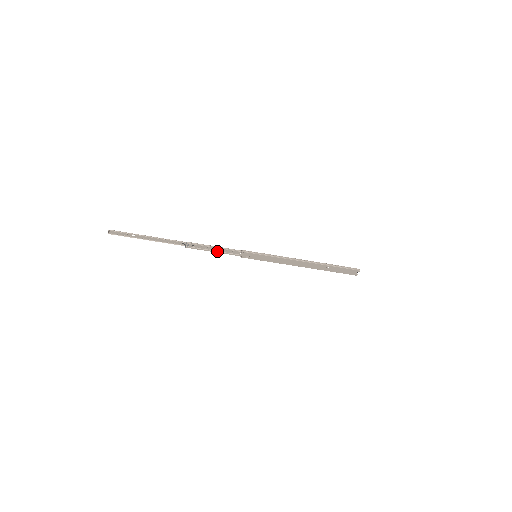
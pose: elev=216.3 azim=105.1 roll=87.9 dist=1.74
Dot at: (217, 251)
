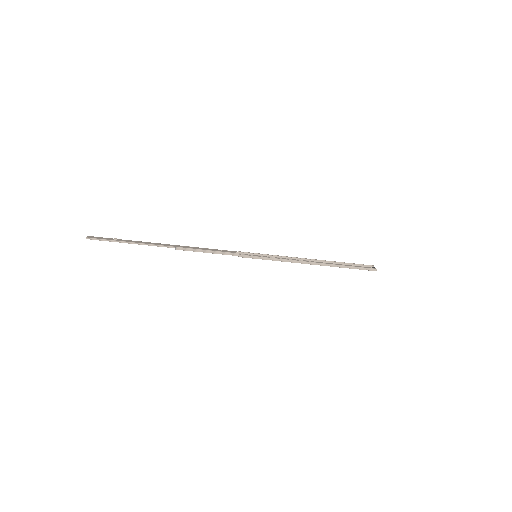
Dot at: occluded
